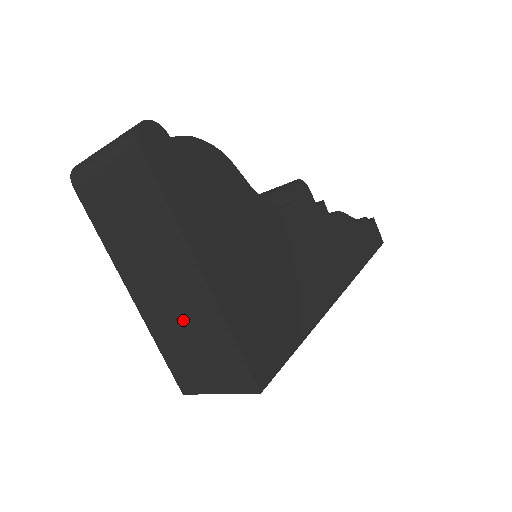
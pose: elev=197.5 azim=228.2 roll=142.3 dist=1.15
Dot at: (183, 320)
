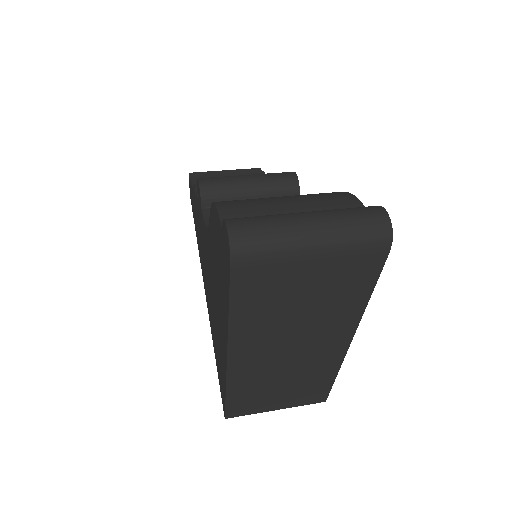
Dot at: (290, 371)
